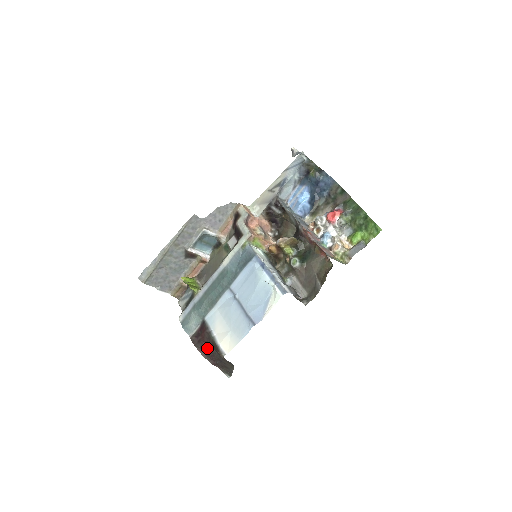
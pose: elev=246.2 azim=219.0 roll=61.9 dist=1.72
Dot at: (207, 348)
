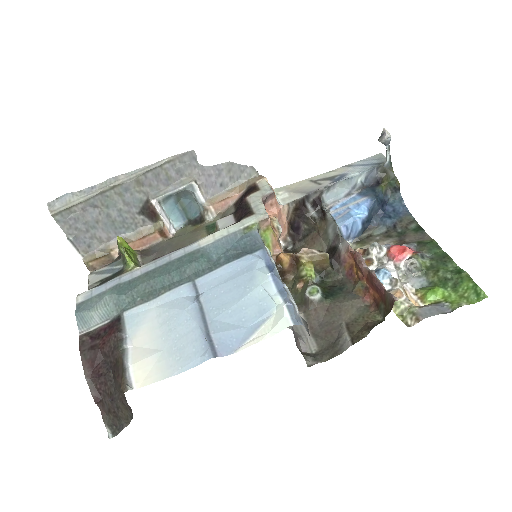
Dot at: (100, 365)
